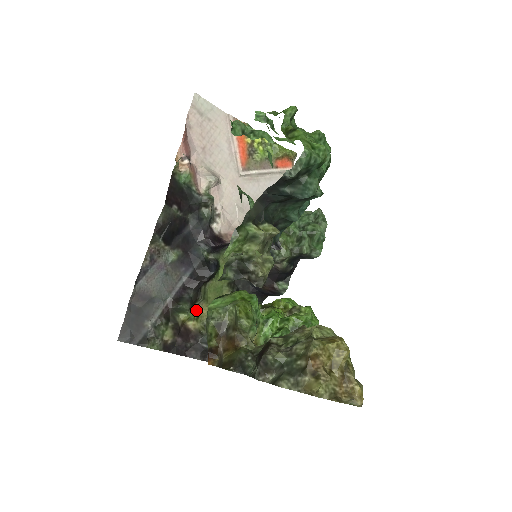
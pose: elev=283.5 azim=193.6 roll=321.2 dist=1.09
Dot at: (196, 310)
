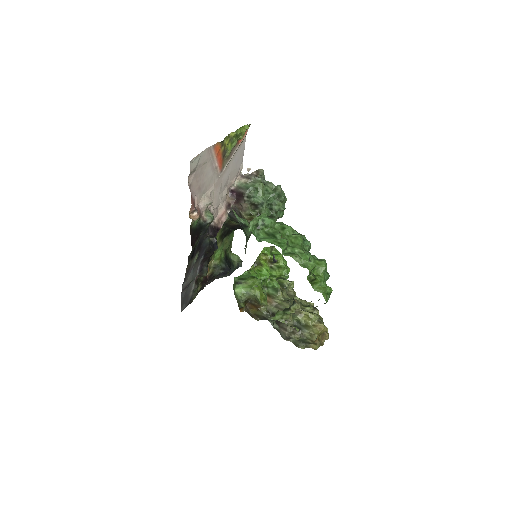
Dot at: (208, 265)
